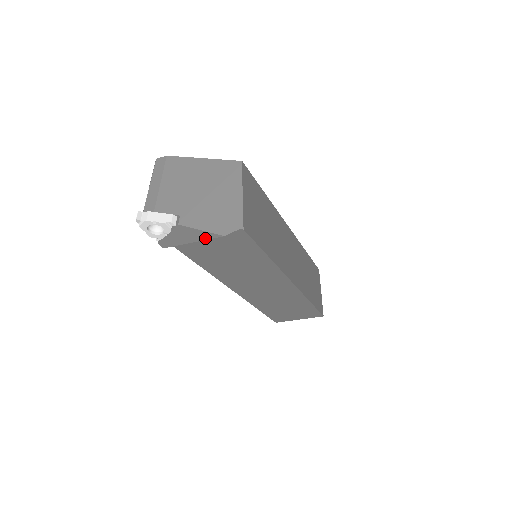
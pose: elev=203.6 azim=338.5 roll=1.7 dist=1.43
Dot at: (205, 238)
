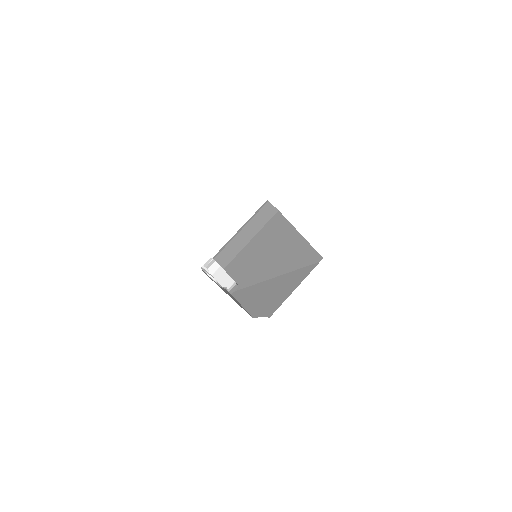
Dot at: (239, 304)
